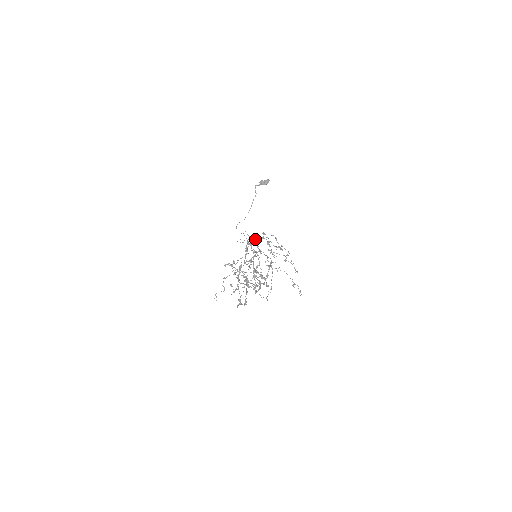
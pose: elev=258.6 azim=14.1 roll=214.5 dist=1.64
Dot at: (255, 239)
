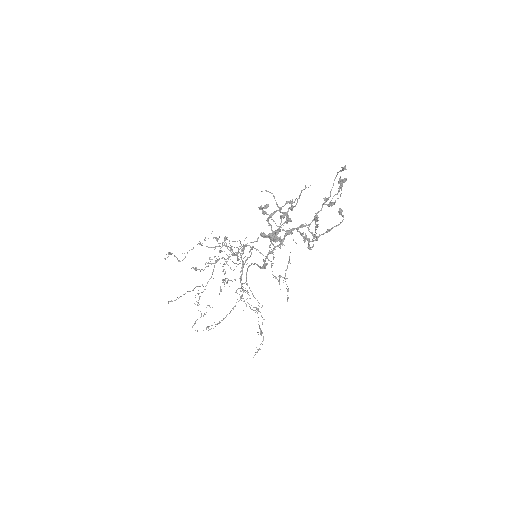
Dot at: (257, 249)
